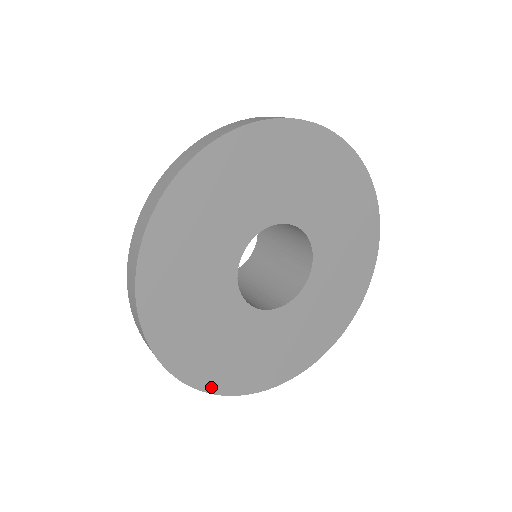
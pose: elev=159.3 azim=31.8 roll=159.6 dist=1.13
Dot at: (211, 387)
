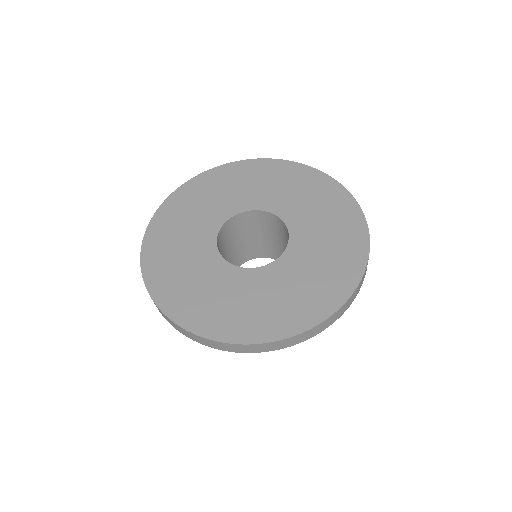
Dot at: (277, 335)
